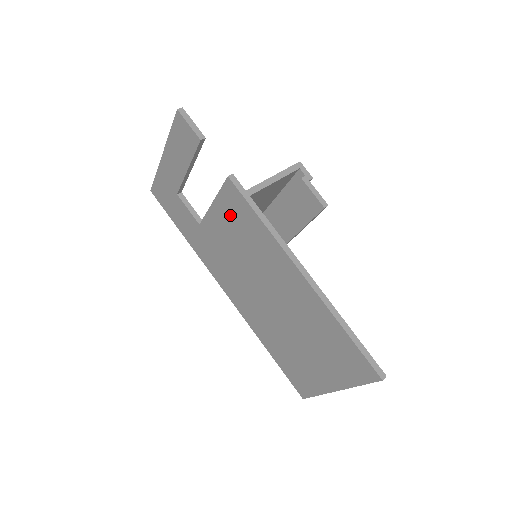
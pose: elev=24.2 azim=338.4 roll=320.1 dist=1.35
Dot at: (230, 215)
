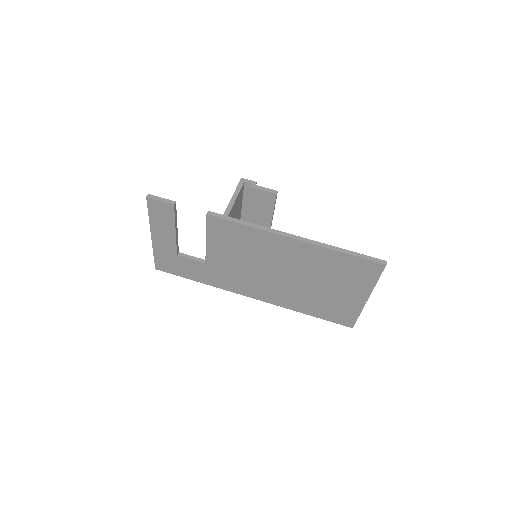
Dot at: (223, 239)
